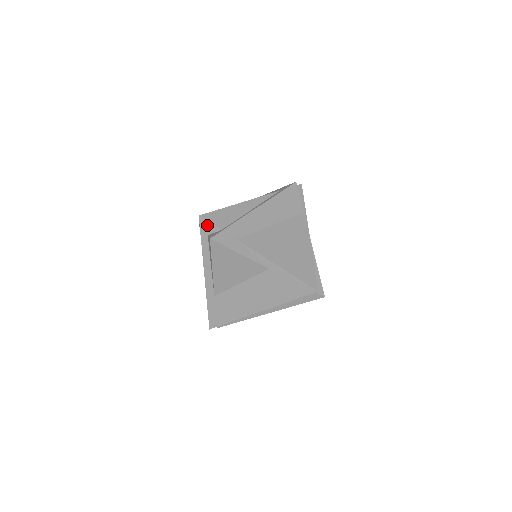
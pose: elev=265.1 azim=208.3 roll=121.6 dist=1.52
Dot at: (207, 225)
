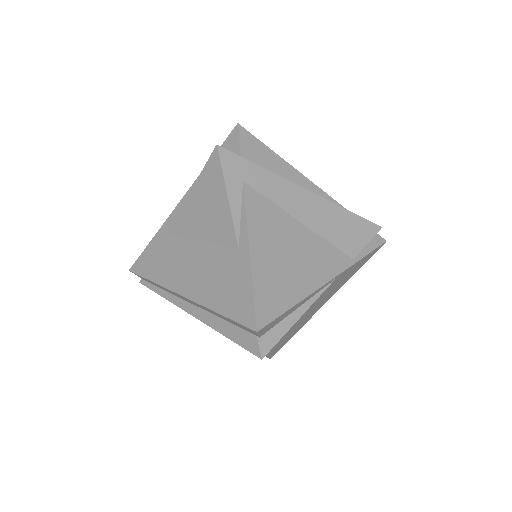
Dot at: (235, 140)
